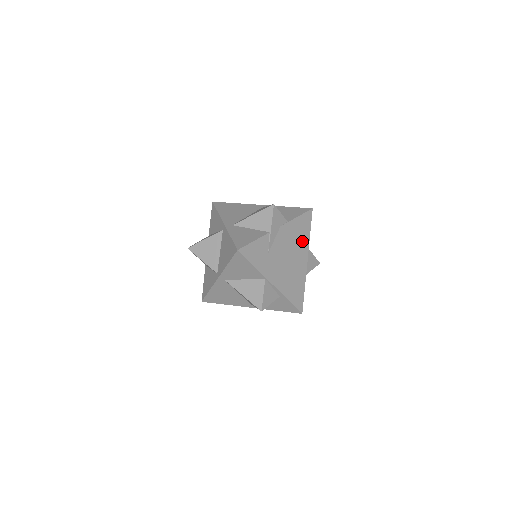
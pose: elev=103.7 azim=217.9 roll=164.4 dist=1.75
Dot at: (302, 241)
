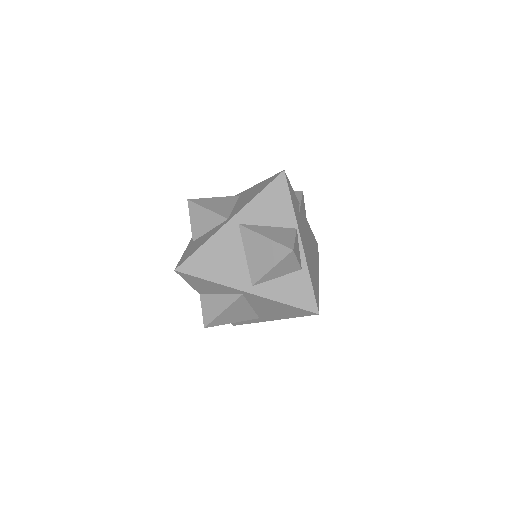
Dot at: (315, 253)
